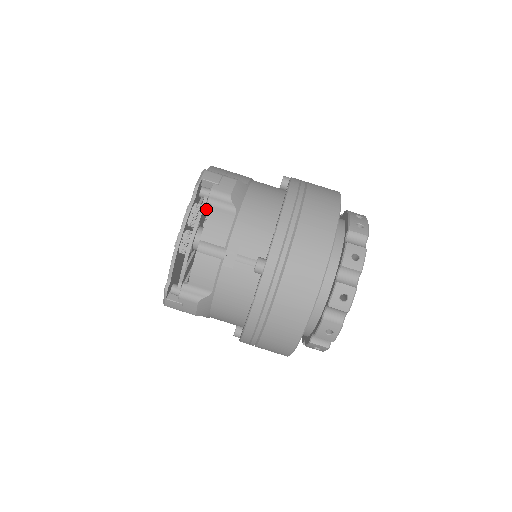
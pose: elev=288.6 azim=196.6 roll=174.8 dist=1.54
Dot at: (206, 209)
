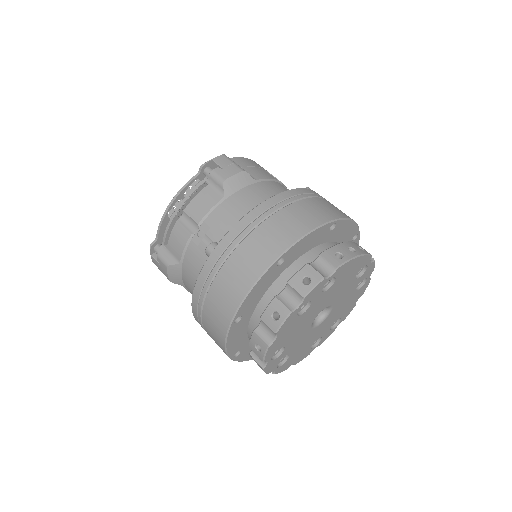
Dot at: occluded
